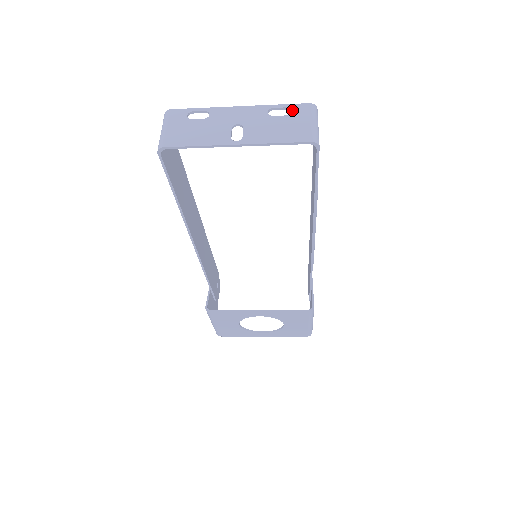
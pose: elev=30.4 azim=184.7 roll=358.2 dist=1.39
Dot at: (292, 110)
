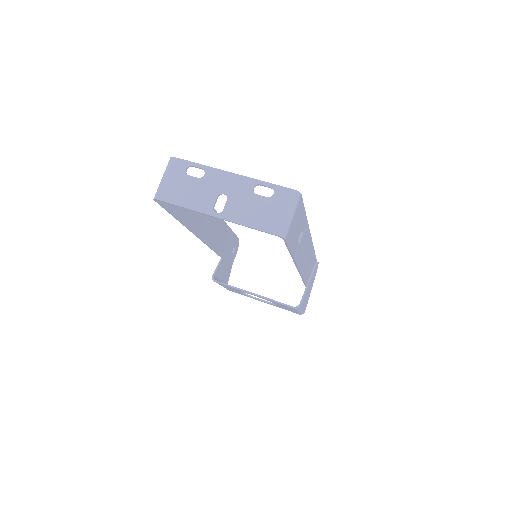
Dot at: (275, 193)
